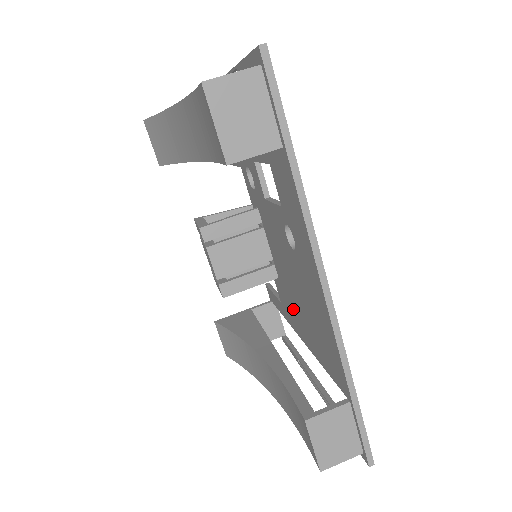
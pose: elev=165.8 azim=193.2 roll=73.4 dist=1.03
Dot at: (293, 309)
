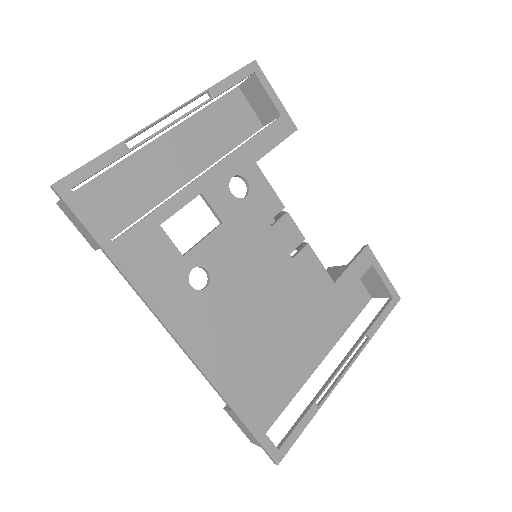
Dot at: (293, 307)
